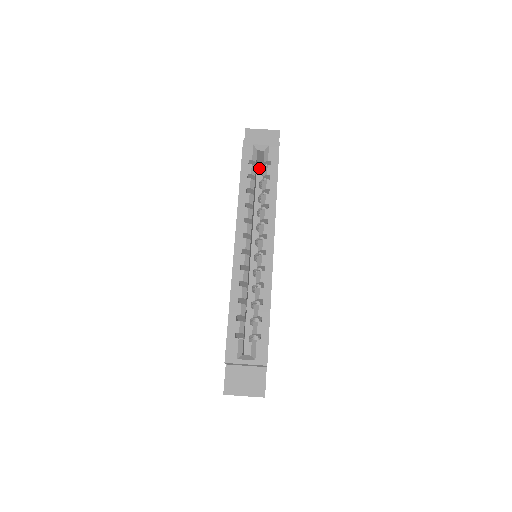
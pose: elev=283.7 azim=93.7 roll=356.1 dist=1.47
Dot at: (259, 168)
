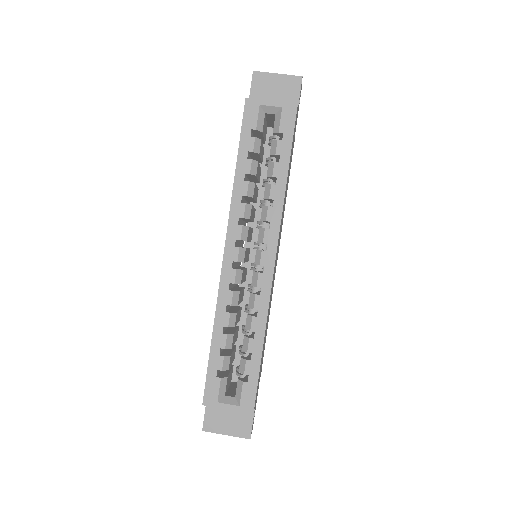
Dot at: (270, 128)
